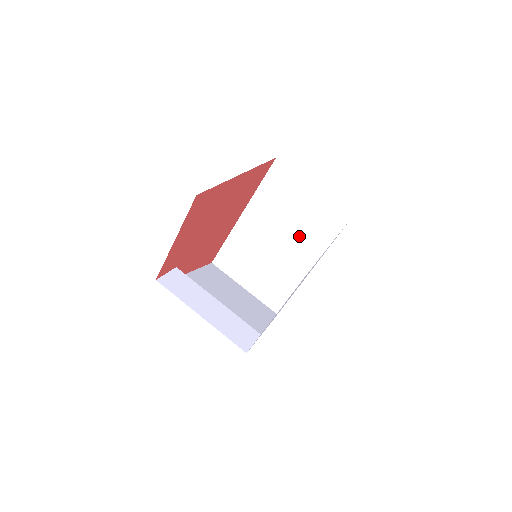
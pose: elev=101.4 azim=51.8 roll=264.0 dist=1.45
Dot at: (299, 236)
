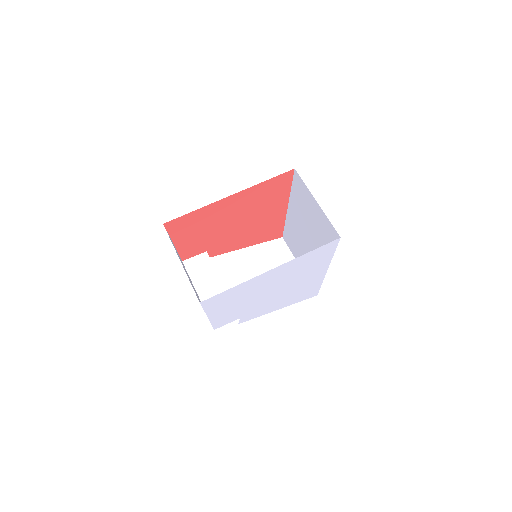
Dot at: (316, 240)
